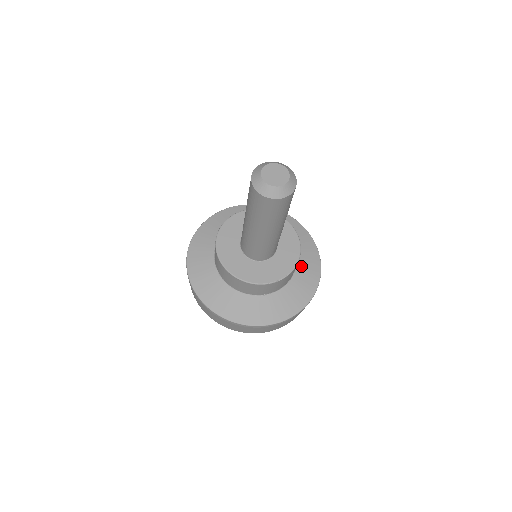
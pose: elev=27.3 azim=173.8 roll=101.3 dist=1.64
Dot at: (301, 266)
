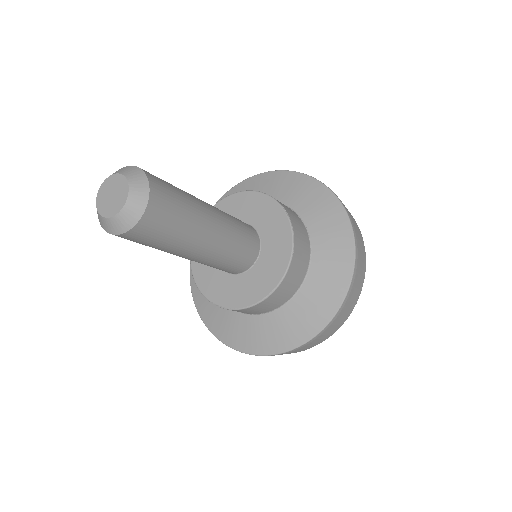
Dot at: (299, 303)
